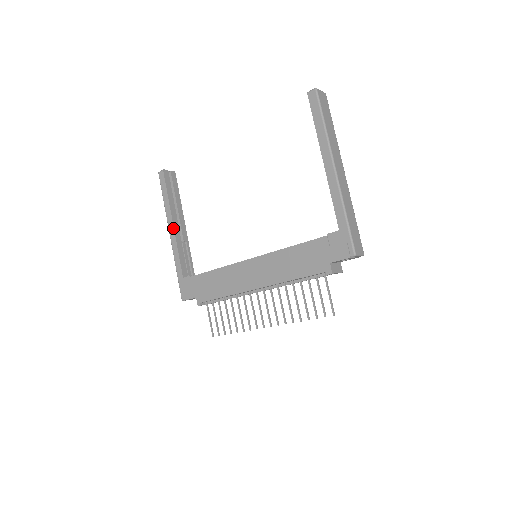
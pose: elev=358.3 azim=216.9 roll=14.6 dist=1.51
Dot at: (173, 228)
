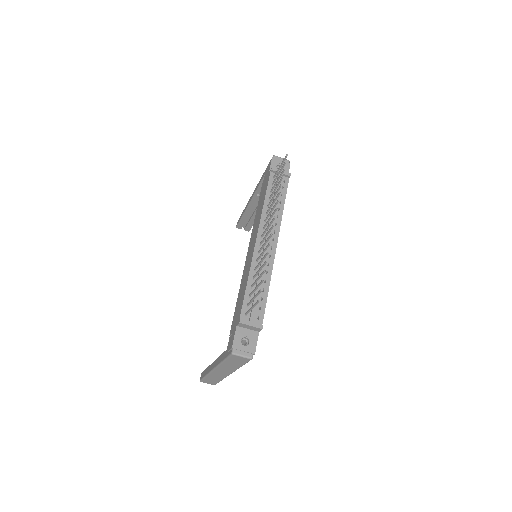
Dot at: (213, 362)
